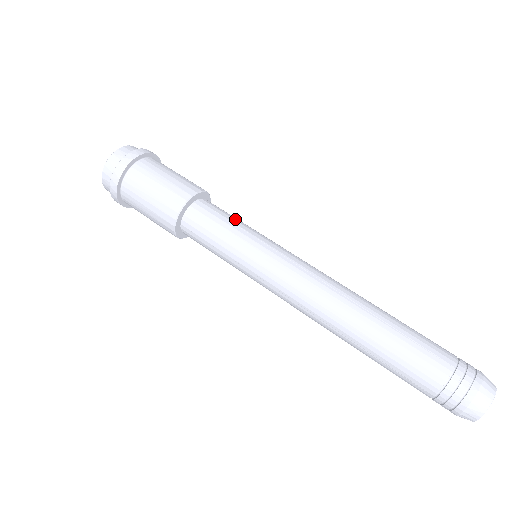
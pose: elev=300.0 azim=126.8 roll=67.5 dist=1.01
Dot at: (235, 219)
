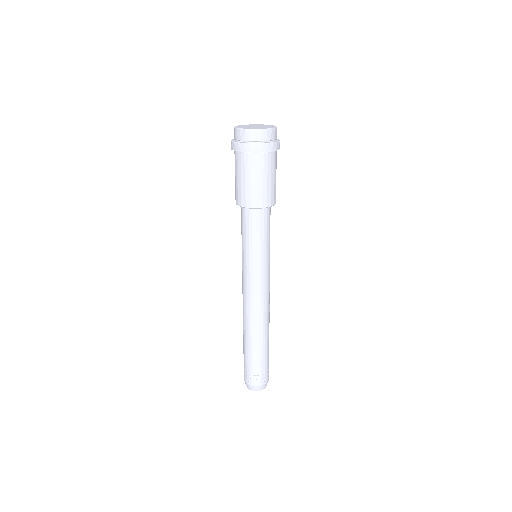
Dot at: (261, 237)
